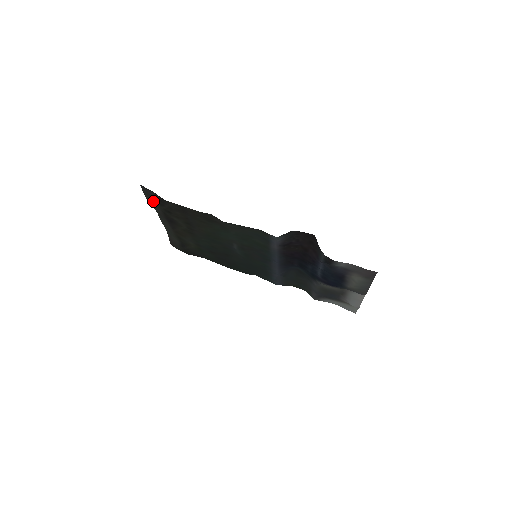
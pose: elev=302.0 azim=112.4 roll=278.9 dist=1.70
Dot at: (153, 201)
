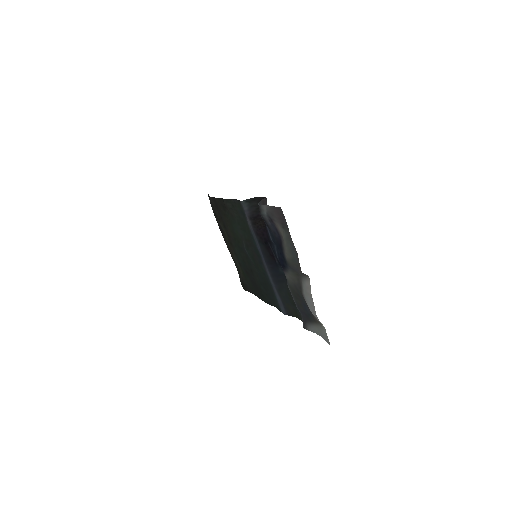
Dot at: occluded
